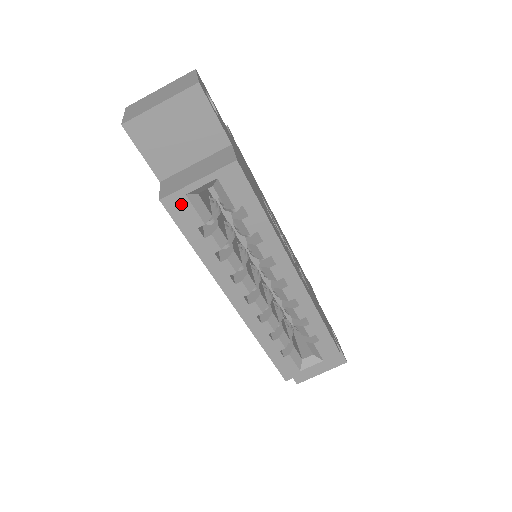
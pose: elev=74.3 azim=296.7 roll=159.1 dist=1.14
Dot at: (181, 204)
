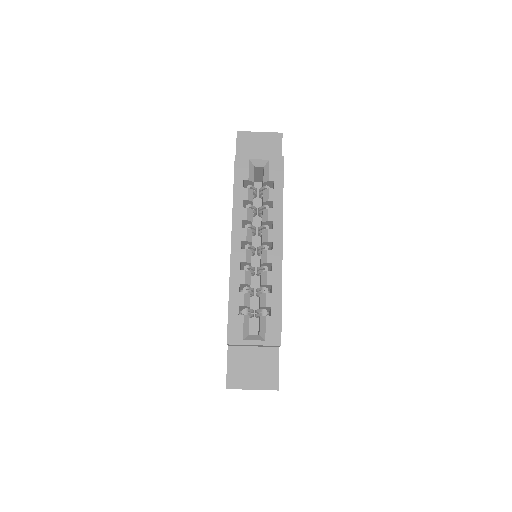
Dot at: (244, 162)
